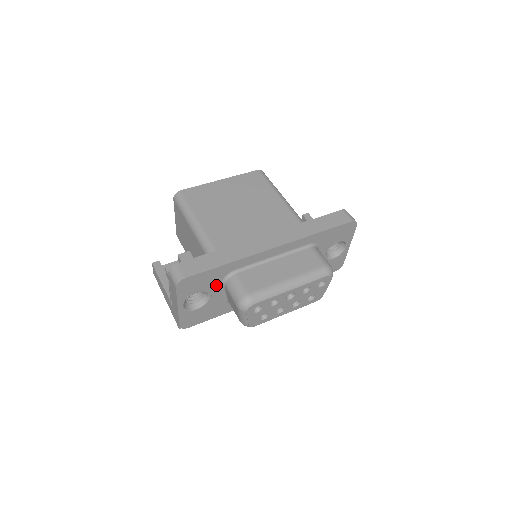
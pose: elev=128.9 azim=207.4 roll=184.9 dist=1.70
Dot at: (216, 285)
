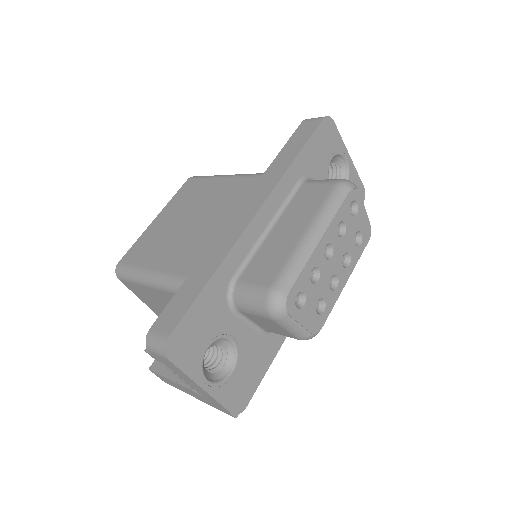
Dot at: (226, 318)
